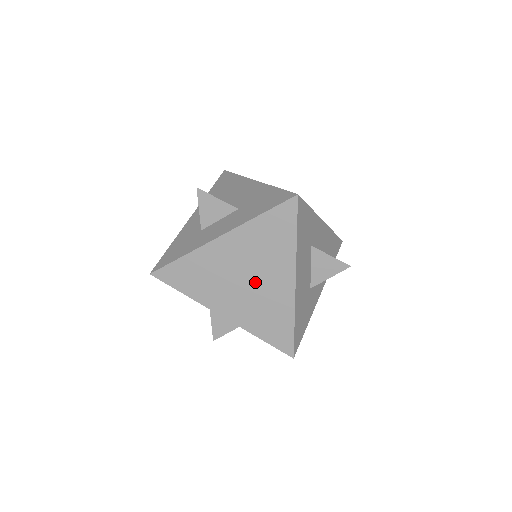
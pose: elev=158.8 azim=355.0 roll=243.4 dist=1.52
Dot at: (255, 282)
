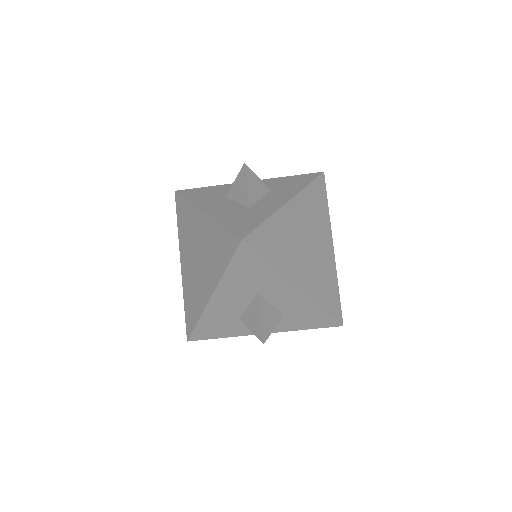
Dot at: (314, 248)
